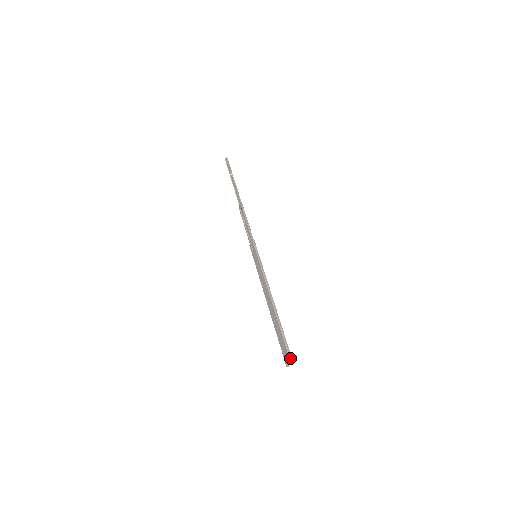
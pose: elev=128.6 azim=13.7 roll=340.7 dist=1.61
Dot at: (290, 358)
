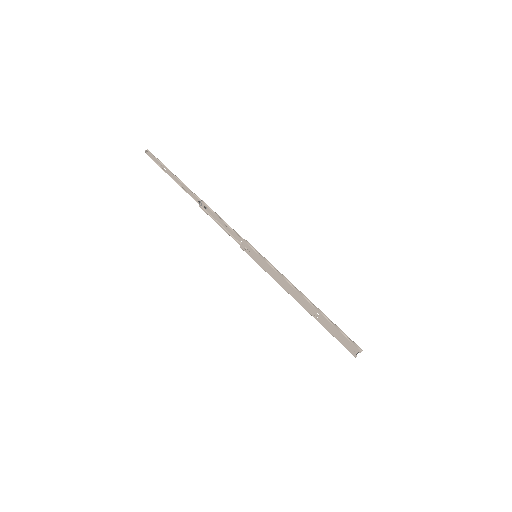
Dot at: (359, 348)
